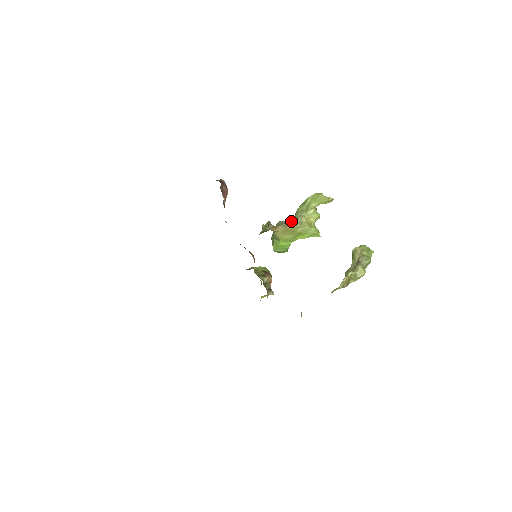
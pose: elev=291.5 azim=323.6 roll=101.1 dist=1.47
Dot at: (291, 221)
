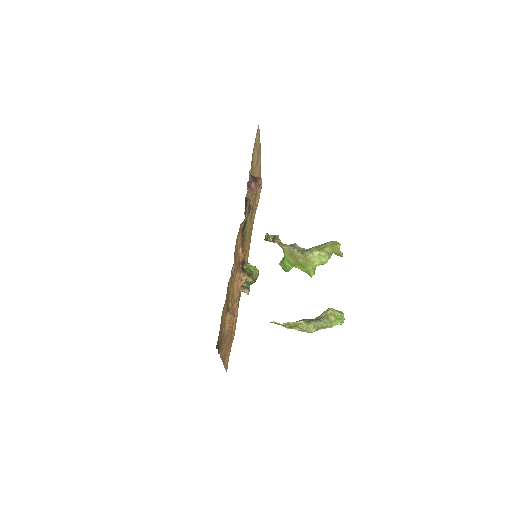
Dot at: (301, 249)
